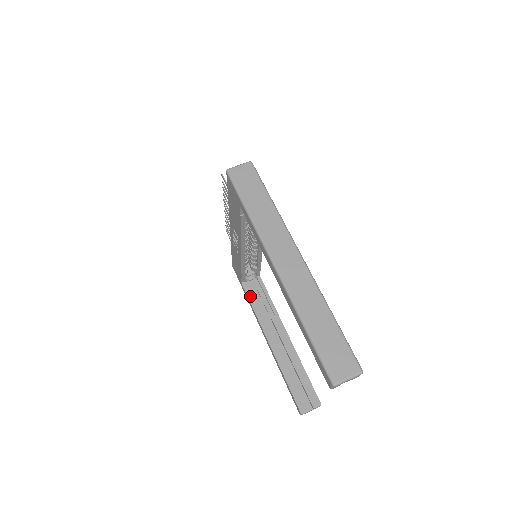
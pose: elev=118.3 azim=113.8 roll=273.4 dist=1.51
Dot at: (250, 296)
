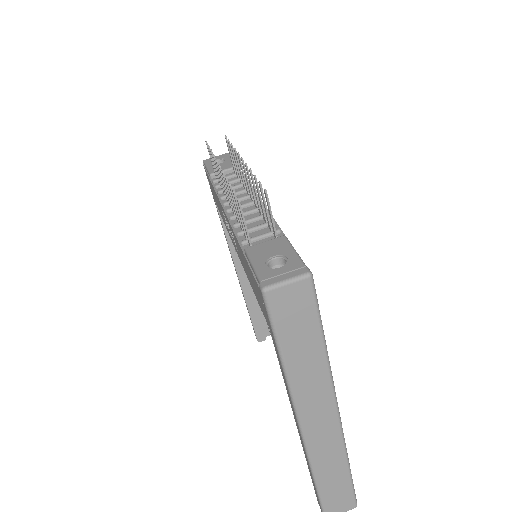
Dot at: occluded
